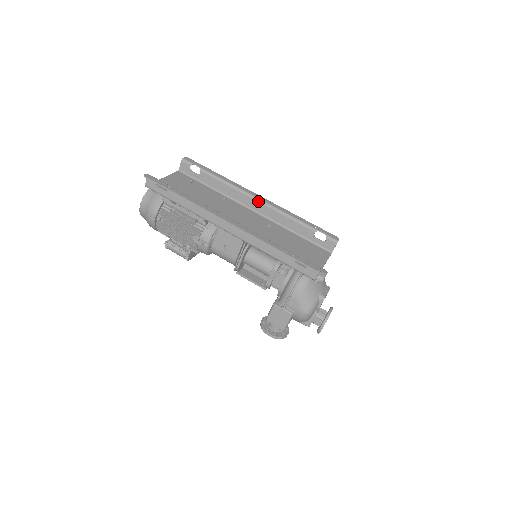
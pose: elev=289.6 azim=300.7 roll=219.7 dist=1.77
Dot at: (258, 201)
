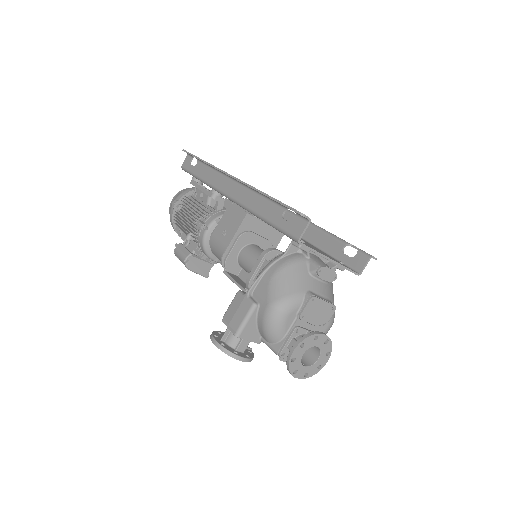
Dot at: (292, 214)
